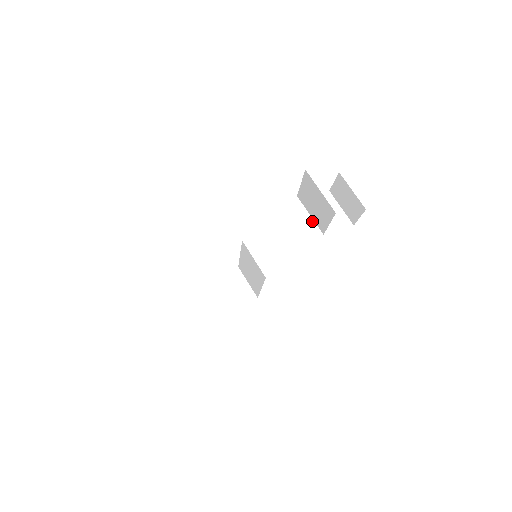
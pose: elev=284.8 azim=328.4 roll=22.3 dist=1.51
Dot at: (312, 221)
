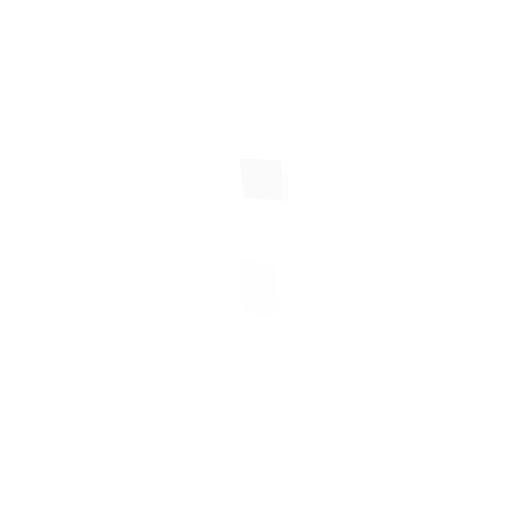
Dot at: (264, 218)
